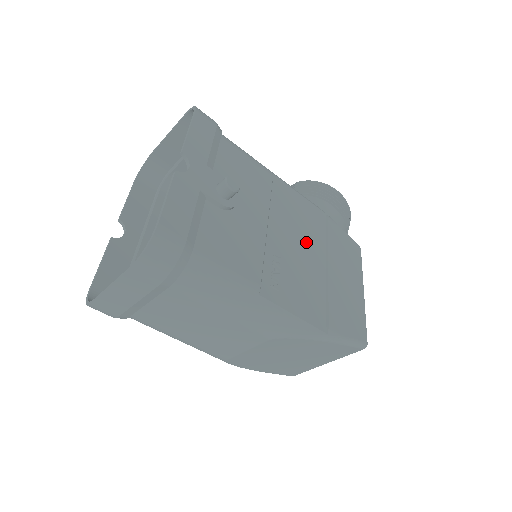
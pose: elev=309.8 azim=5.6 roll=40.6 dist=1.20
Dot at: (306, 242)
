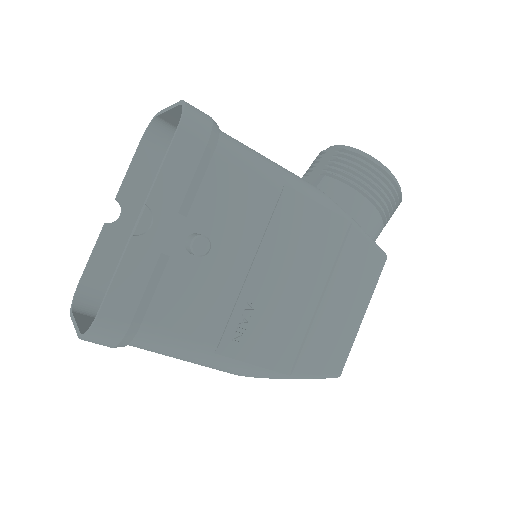
Dot at: (302, 272)
